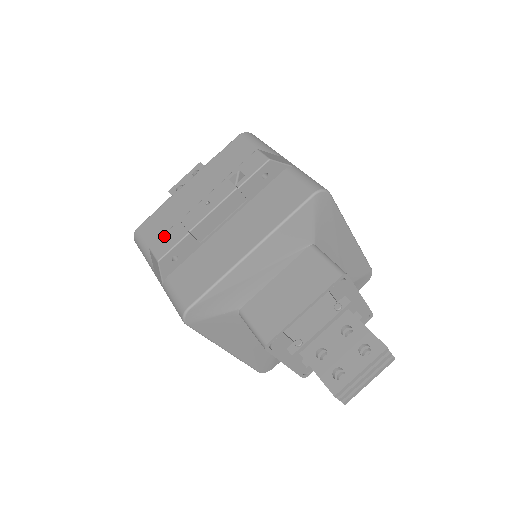
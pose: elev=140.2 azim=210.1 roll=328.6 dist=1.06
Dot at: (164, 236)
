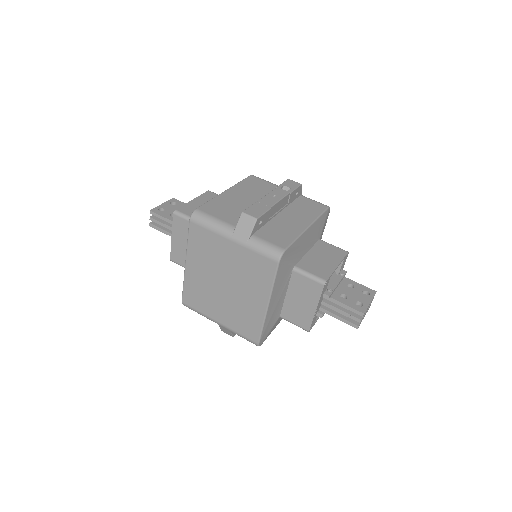
Dot at: (251, 207)
